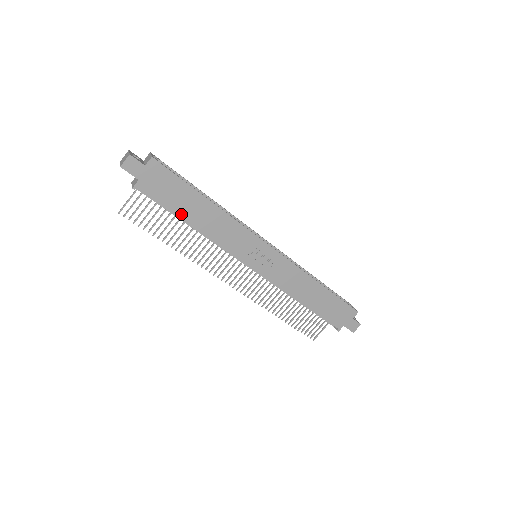
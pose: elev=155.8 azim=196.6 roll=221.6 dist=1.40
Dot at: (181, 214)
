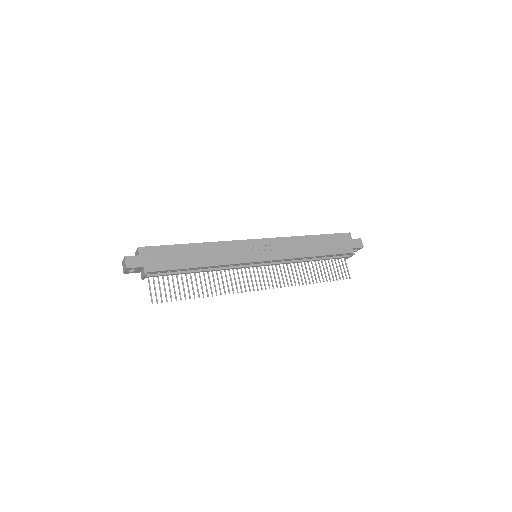
Dot at: (187, 266)
